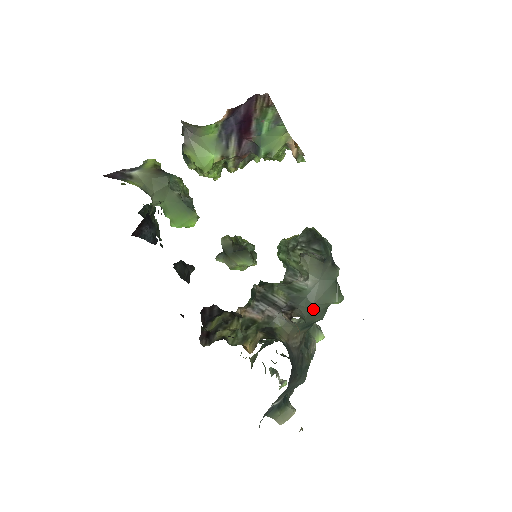
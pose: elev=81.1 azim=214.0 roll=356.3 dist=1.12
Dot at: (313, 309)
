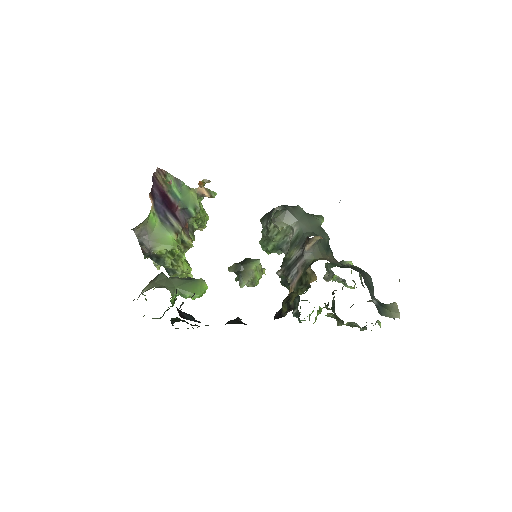
Dot at: (315, 233)
